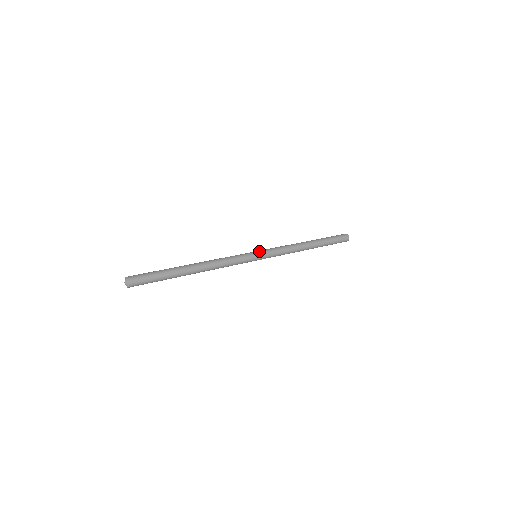
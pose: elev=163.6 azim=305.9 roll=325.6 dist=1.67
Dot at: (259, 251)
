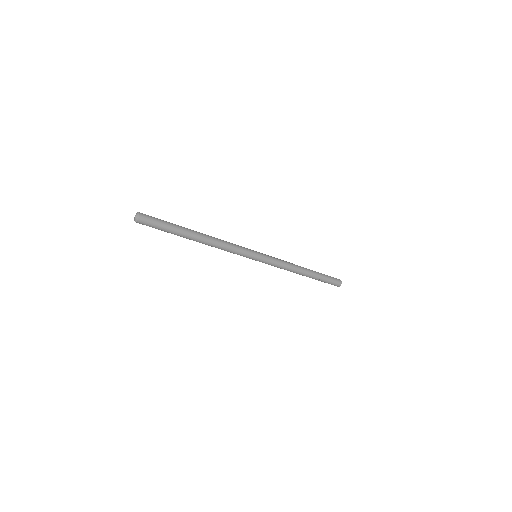
Dot at: occluded
